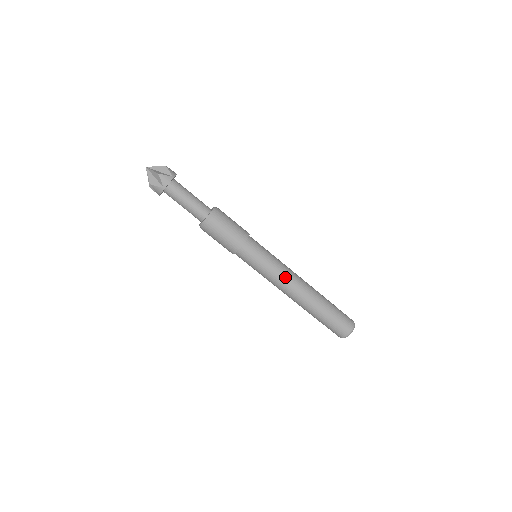
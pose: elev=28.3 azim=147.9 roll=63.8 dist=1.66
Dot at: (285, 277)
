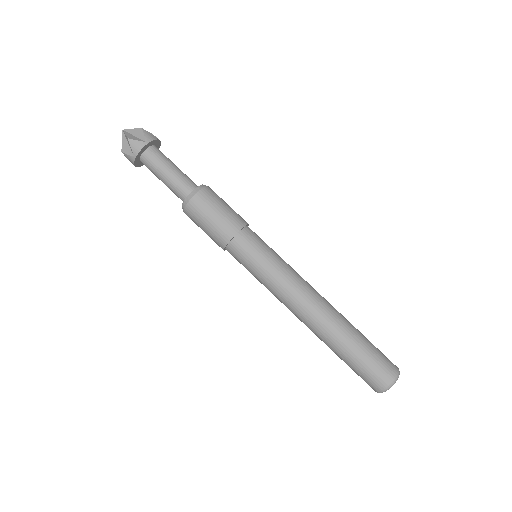
Dot at: (289, 291)
